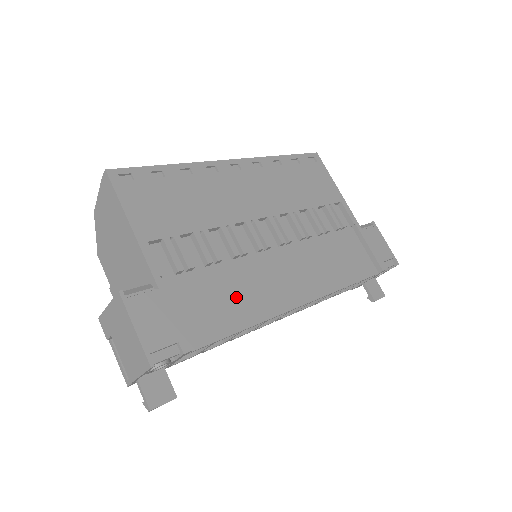
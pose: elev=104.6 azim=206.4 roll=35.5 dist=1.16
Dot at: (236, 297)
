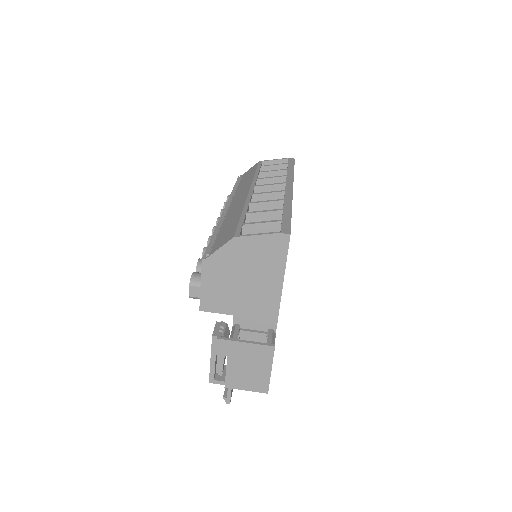
Dot at: occluded
